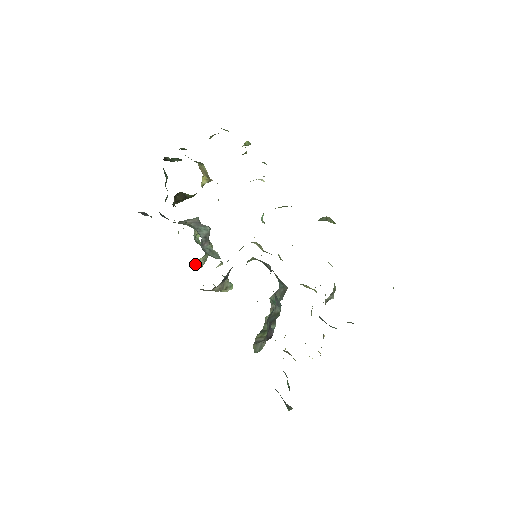
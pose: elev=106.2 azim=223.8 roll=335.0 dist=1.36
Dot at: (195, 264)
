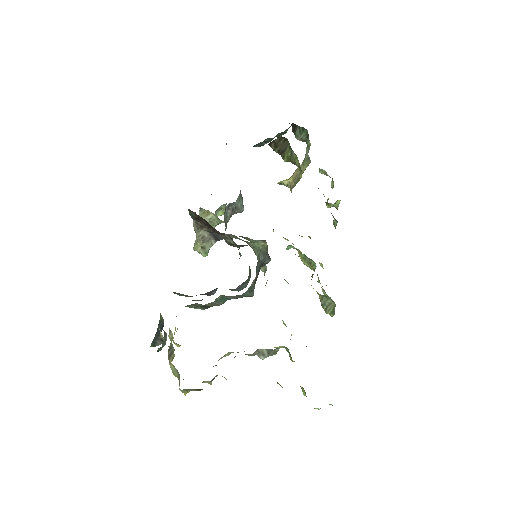
Dot at: (201, 214)
